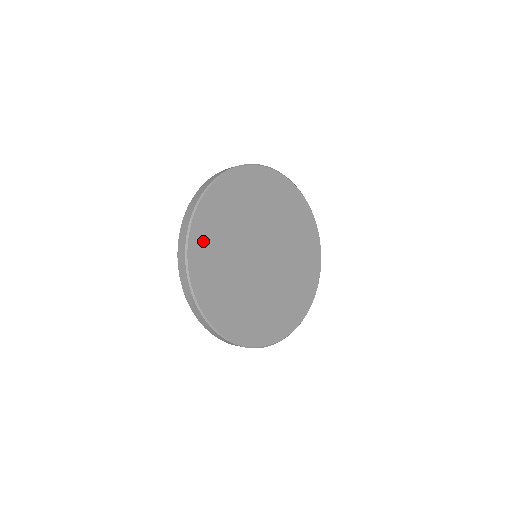
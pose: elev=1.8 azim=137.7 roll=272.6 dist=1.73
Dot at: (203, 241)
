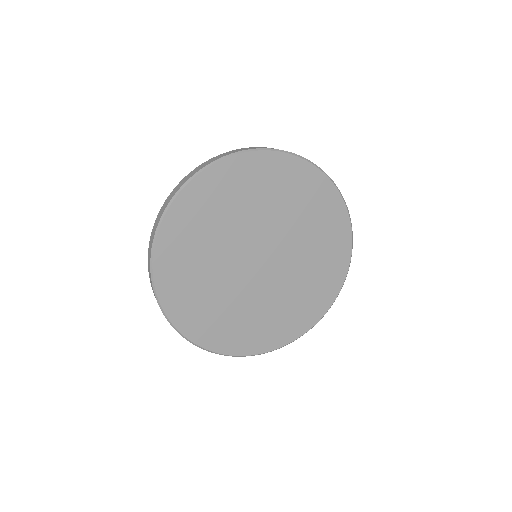
Dot at: (179, 297)
